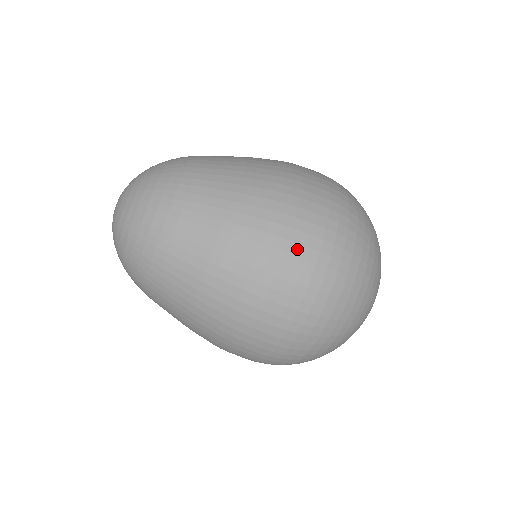
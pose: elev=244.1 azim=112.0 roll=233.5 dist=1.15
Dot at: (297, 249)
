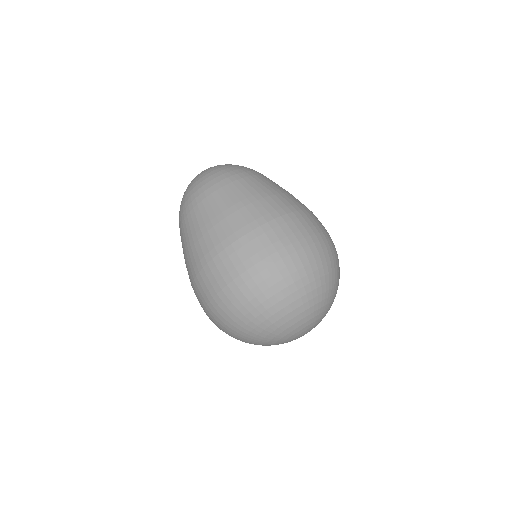
Dot at: (265, 240)
